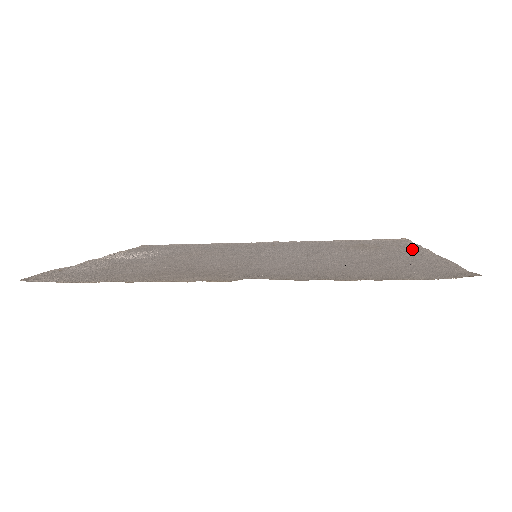
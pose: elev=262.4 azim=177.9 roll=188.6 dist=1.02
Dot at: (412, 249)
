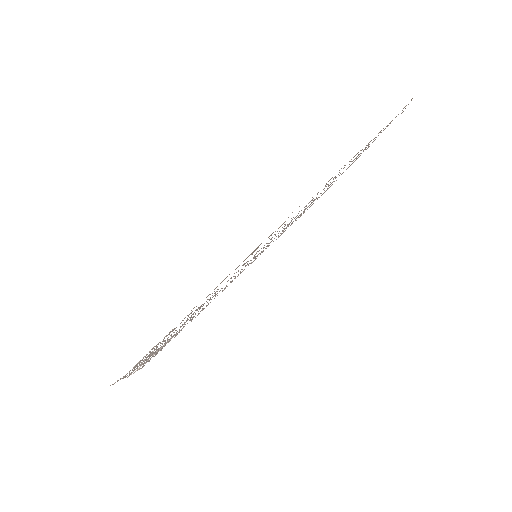
Dot at: occluded
